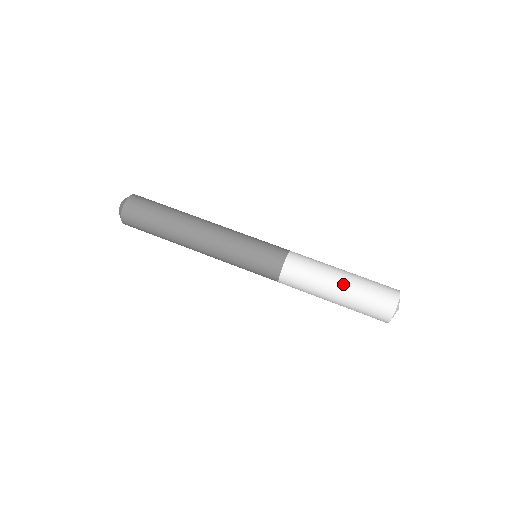
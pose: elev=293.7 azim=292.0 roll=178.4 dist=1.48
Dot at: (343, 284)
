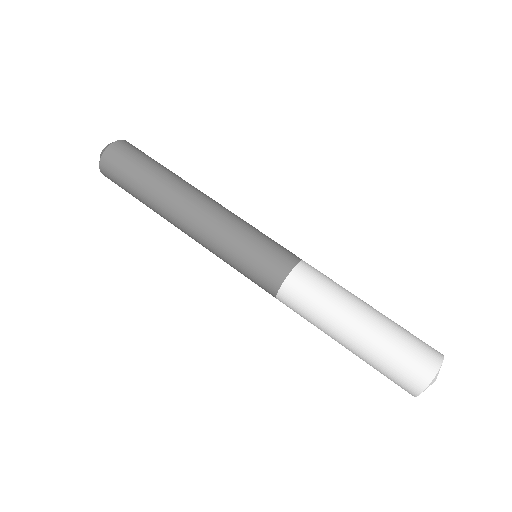
Dot at: (373, 310)
